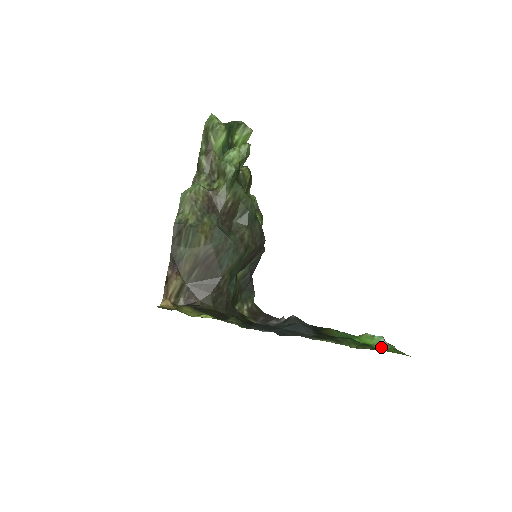
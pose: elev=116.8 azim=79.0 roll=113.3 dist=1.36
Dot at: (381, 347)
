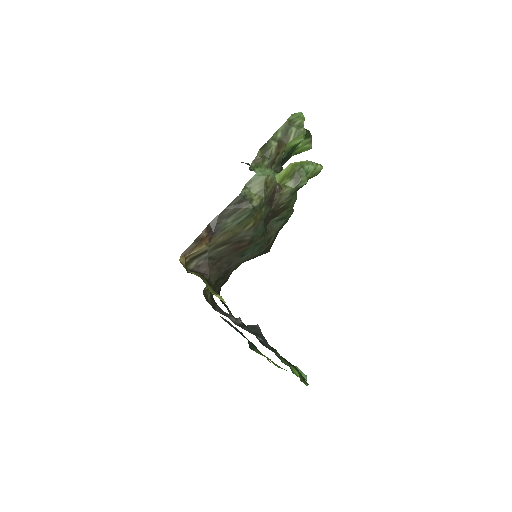
Dot at: (307, 385)
